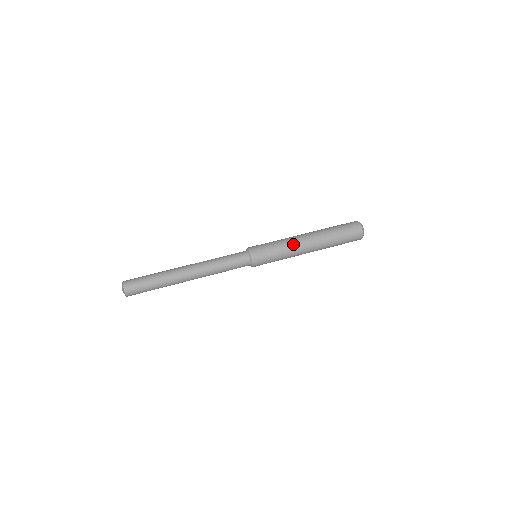
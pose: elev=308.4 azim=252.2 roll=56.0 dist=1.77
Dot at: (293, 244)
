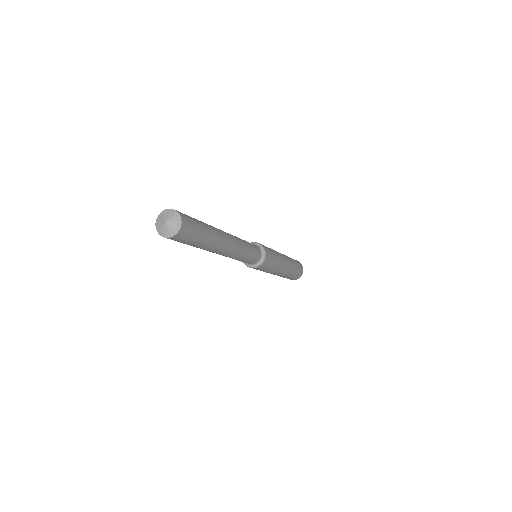
Dot at: (278, 252)
